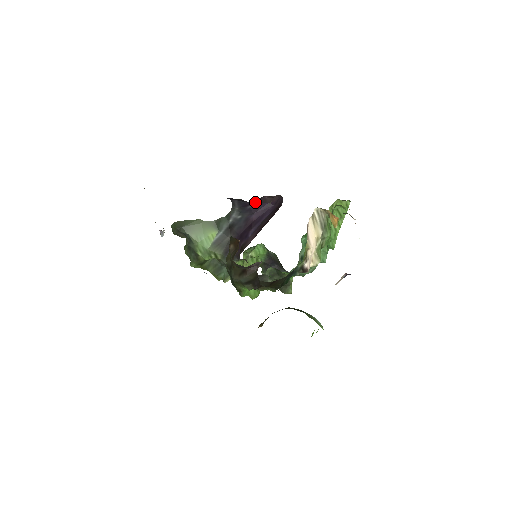
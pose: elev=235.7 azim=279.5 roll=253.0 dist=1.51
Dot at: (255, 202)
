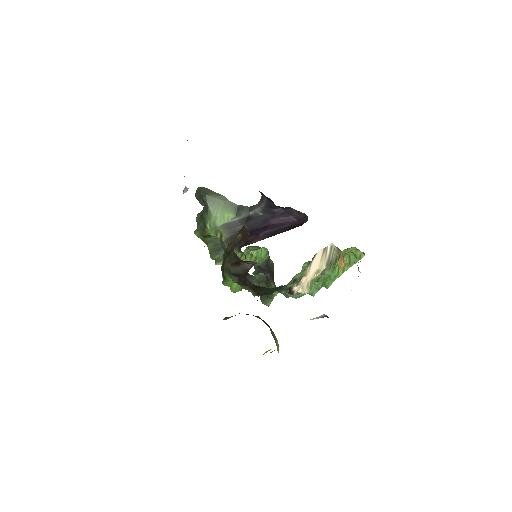
Dot at: (282, 209)
